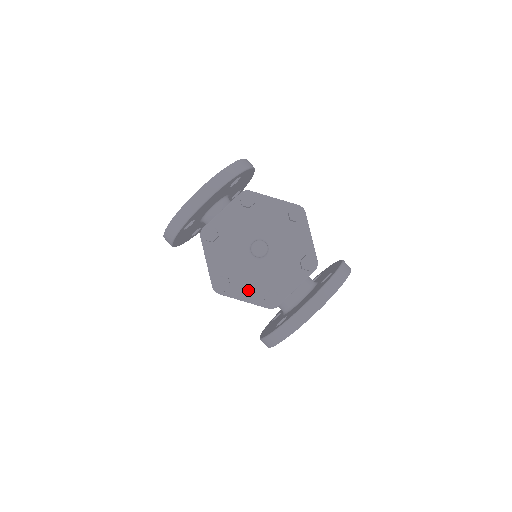
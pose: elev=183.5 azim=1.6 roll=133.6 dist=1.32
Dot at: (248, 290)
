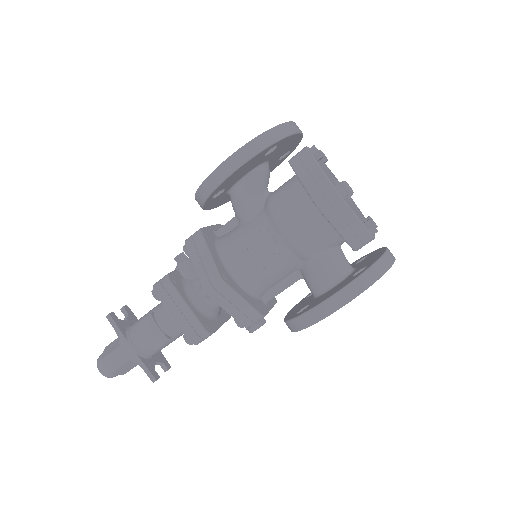
Dot at: (354, 211)
